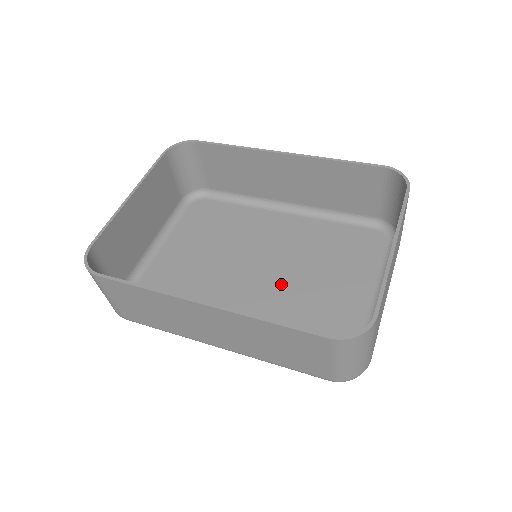
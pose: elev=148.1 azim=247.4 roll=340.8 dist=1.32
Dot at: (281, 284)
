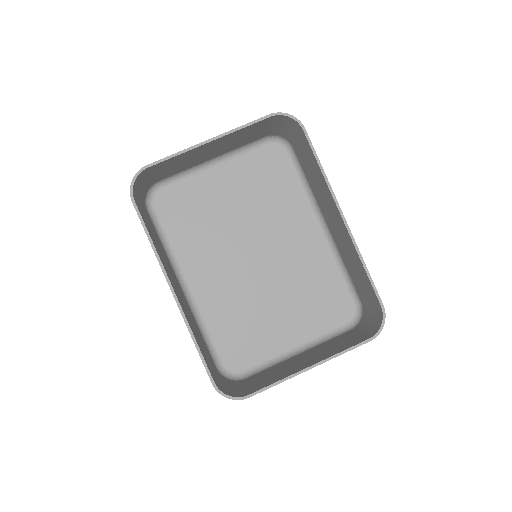
Dot at: (256, 282)
